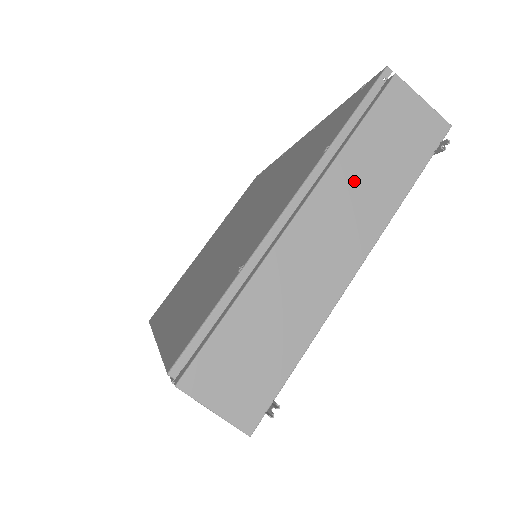
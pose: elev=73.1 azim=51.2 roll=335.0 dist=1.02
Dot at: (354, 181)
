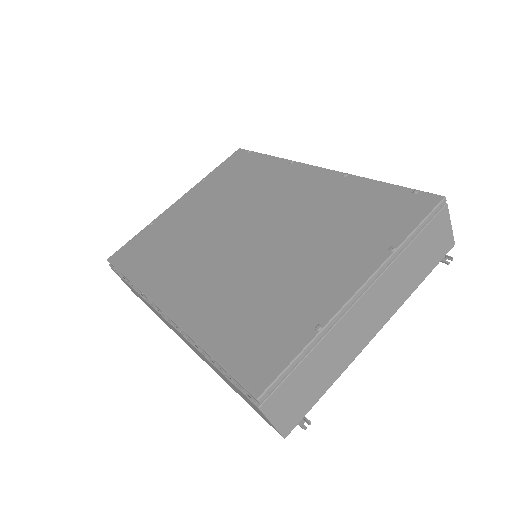
Dot at: (398, 275)
